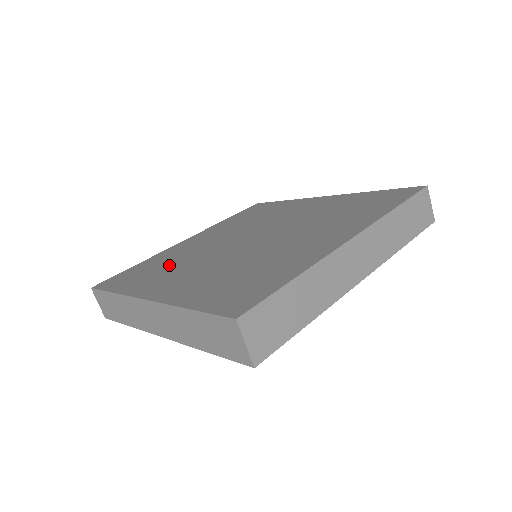
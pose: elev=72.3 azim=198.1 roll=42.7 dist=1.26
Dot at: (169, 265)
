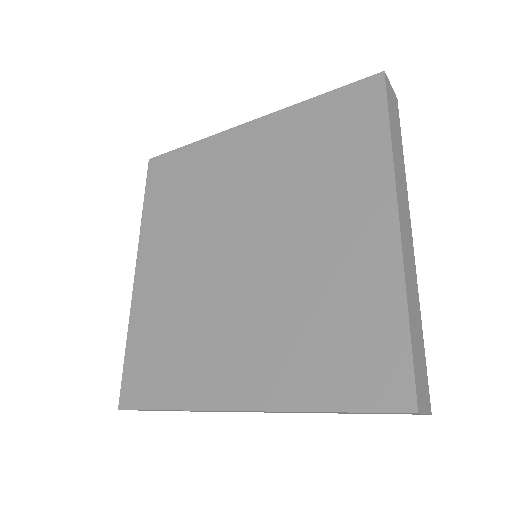
Dot at: (184, 334)
